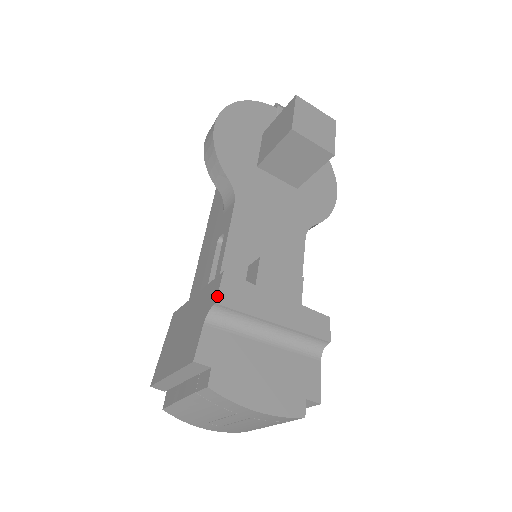
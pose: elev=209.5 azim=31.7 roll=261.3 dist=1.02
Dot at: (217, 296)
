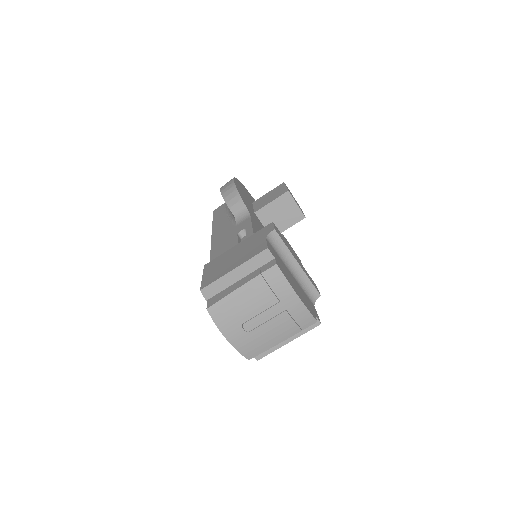
Dot at: (274, 227)
